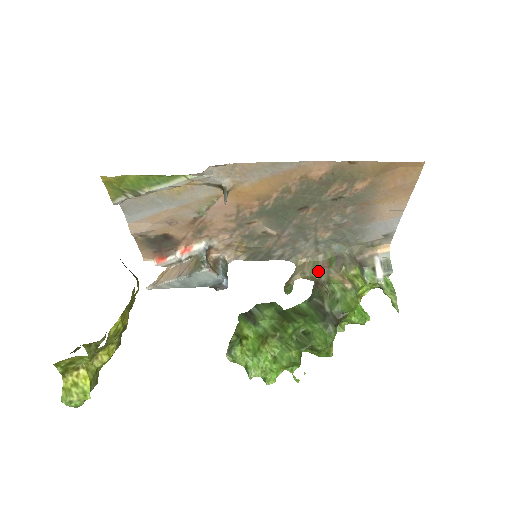
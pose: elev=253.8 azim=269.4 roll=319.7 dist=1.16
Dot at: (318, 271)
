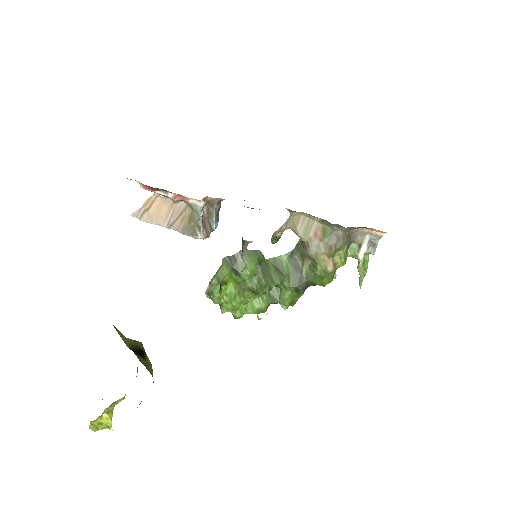
Dot at: (309, 238)
